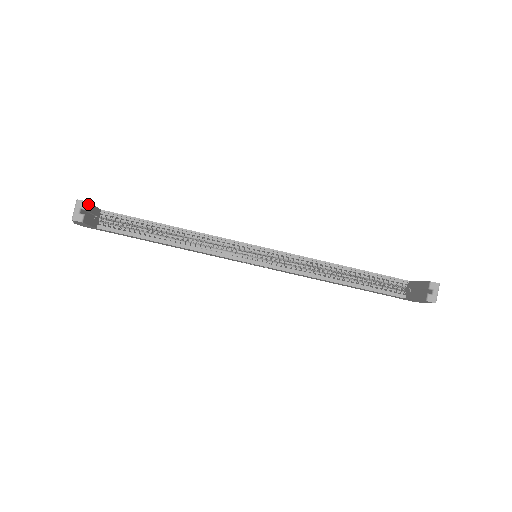
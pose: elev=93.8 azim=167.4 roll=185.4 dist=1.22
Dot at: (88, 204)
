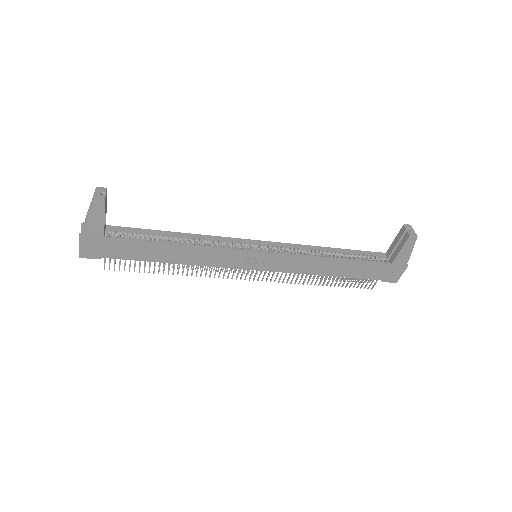
Dot at: (106, 192)
